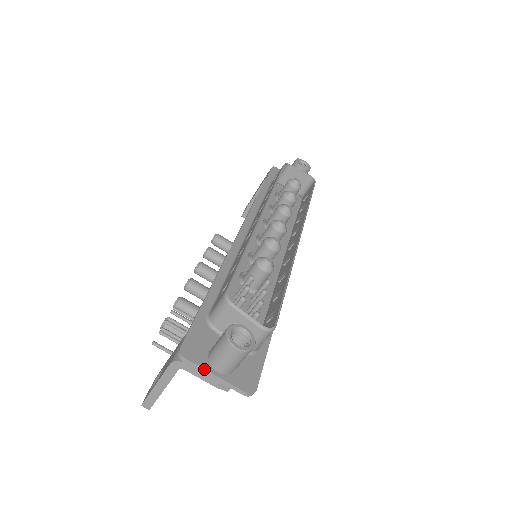
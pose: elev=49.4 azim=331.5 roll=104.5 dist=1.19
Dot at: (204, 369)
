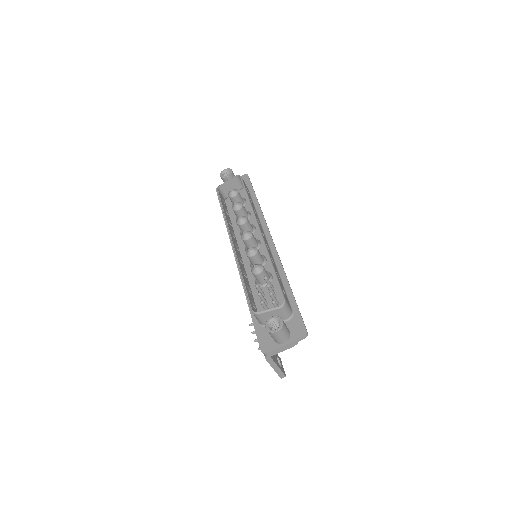
Dot at: (278, 348)
